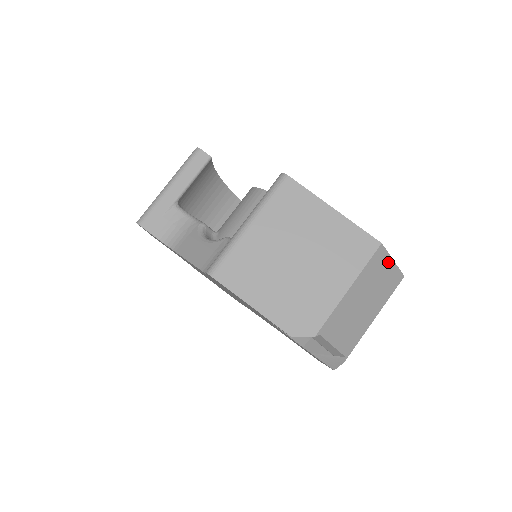
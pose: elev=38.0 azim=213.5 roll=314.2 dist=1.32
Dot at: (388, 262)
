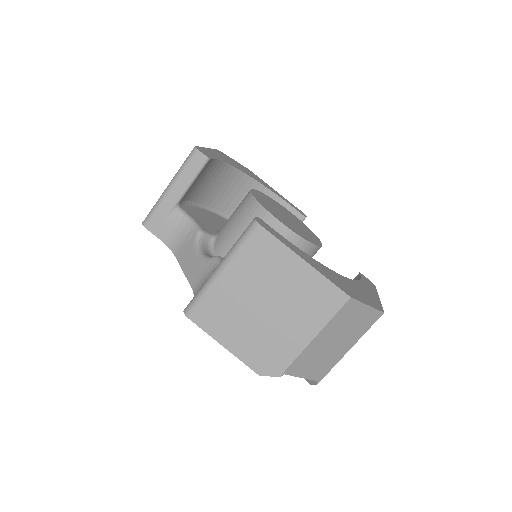
Dot at: (361, 308)
